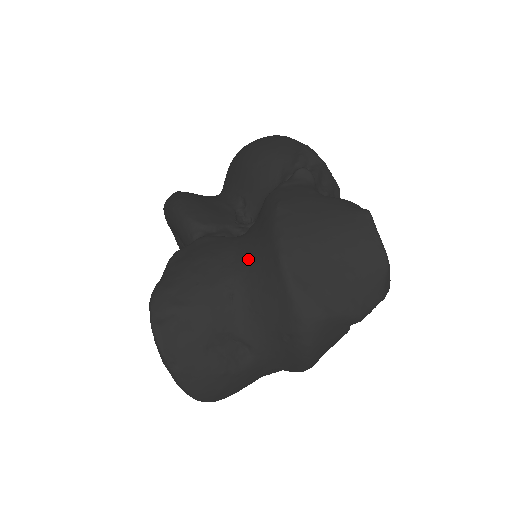
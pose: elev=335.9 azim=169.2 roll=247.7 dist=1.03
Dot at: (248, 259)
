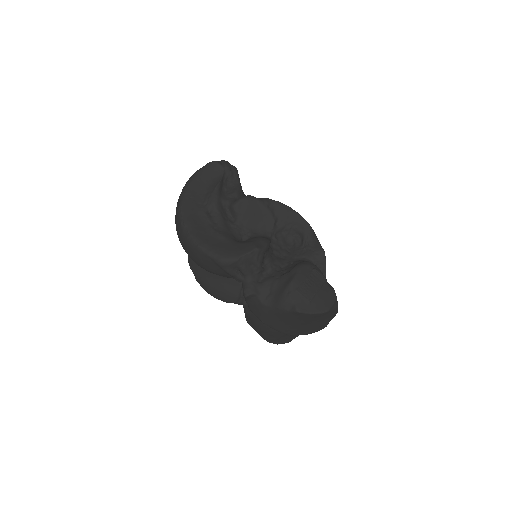
Dot at: occluded
